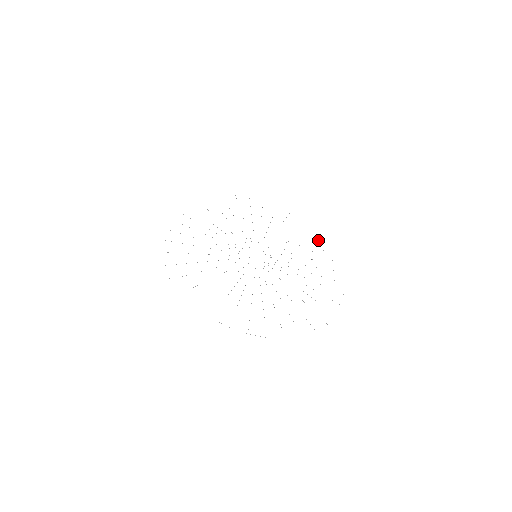
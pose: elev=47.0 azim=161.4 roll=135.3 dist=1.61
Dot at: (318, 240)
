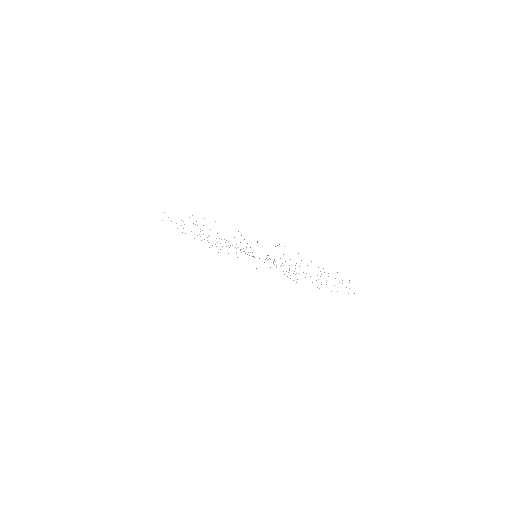
Dot at: (317, 287)
